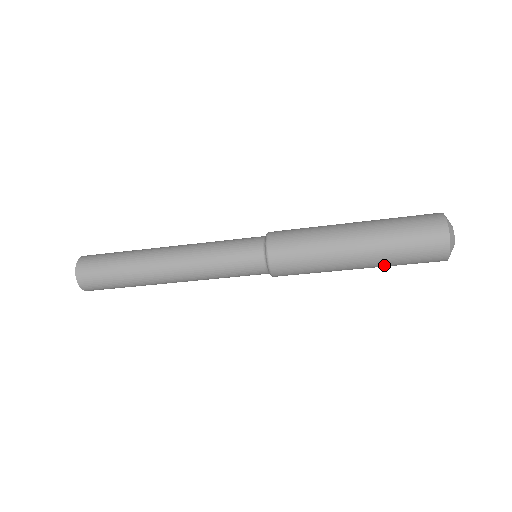
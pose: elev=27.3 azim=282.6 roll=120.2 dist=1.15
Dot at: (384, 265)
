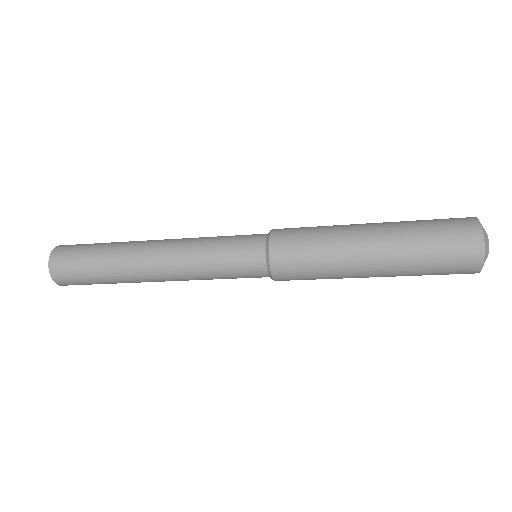
Dot at: (403, 275)
